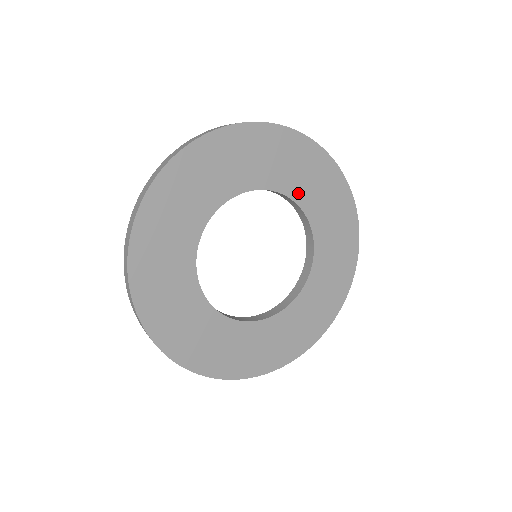
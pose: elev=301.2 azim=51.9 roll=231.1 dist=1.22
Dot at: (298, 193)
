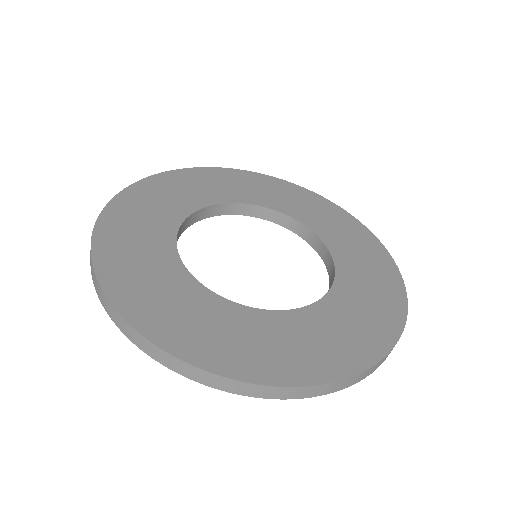
Dot at: (232, 197)
